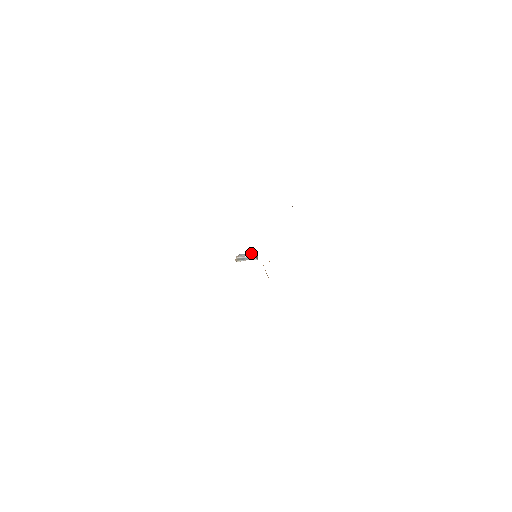
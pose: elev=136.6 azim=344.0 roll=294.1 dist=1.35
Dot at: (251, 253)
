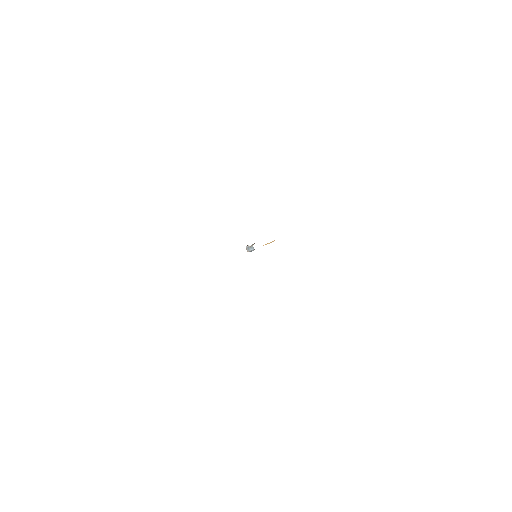
Dot at: (250, 247)
